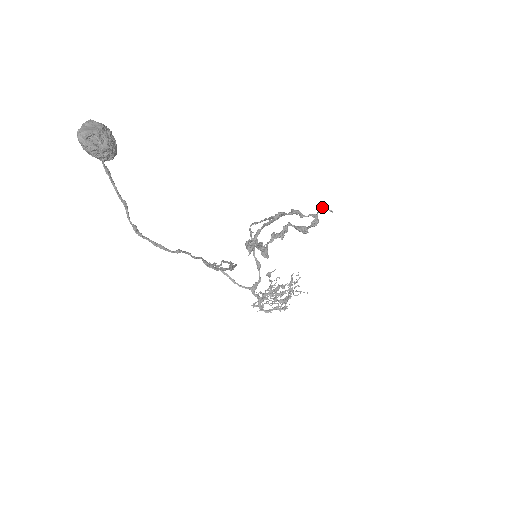
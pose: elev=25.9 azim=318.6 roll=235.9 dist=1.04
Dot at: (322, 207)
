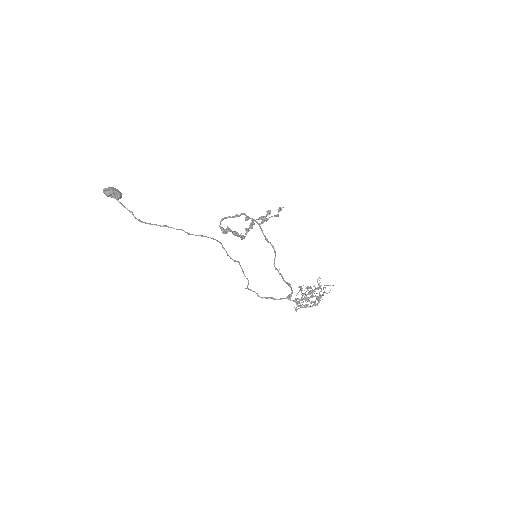
Dot at: (279, 210)
